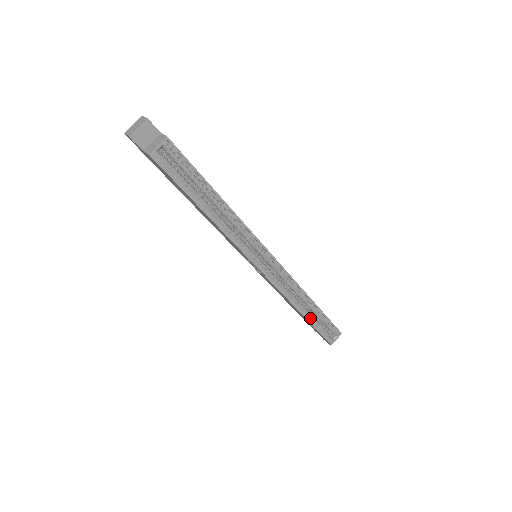
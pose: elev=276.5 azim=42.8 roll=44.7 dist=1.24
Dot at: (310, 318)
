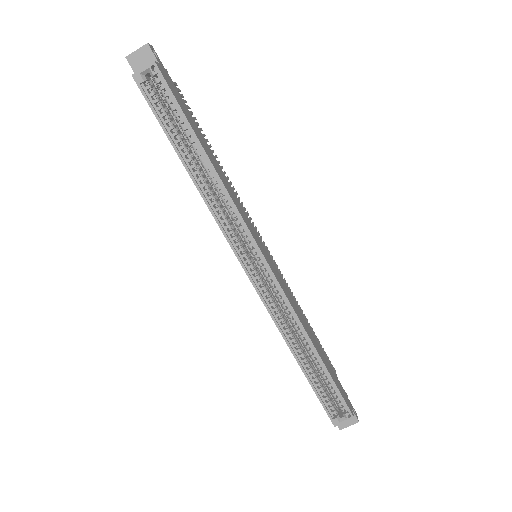
Dot at: (307, 369)
